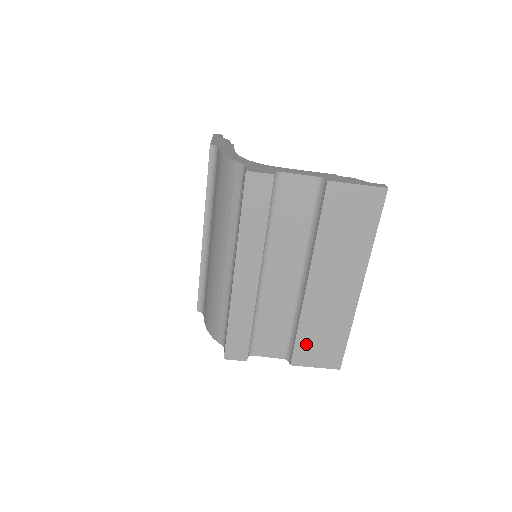
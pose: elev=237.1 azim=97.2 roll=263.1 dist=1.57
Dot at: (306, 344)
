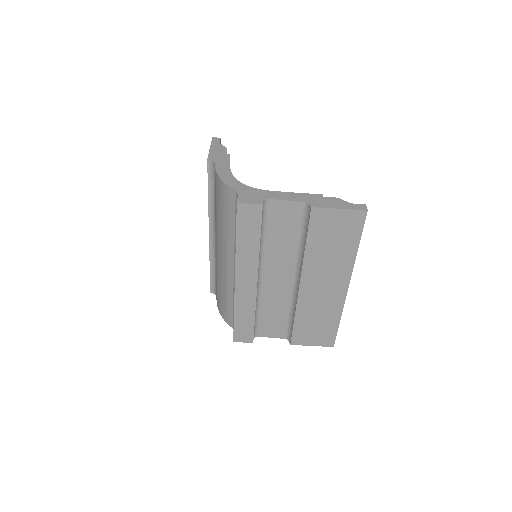
Dot at: (303, 330)
